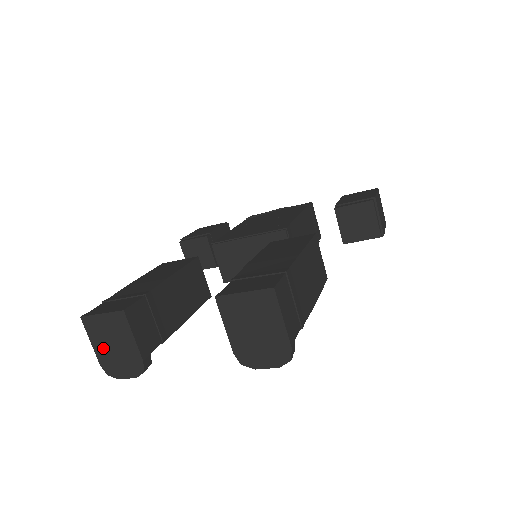
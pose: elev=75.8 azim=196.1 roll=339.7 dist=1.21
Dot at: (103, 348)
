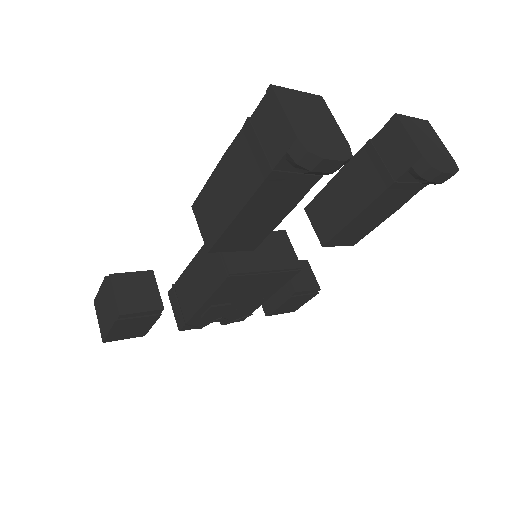
Dot at: (301, 121)
